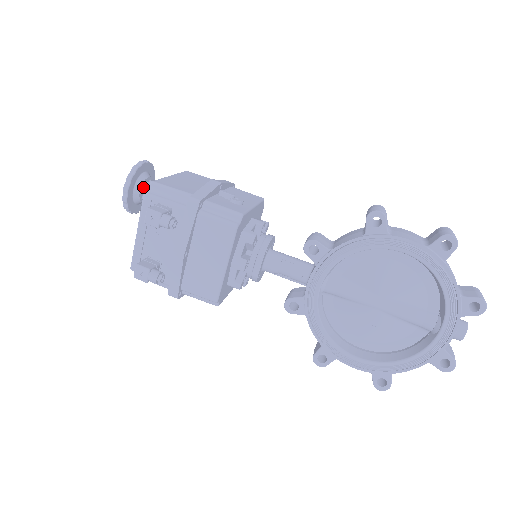
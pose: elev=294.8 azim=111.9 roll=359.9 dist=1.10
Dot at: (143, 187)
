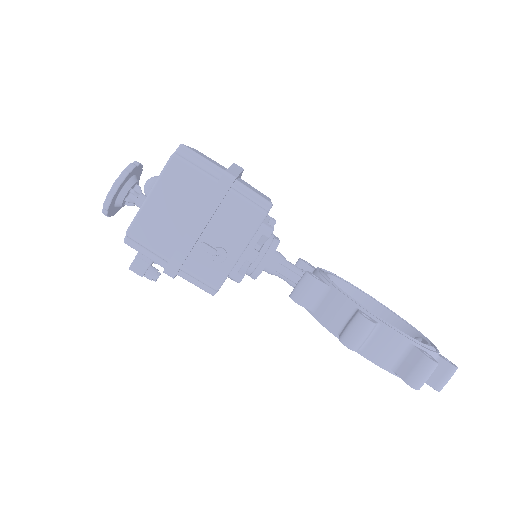
Dot at: (125, 201)
